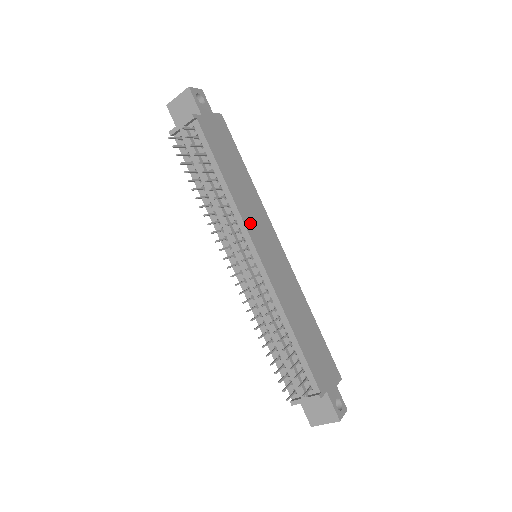
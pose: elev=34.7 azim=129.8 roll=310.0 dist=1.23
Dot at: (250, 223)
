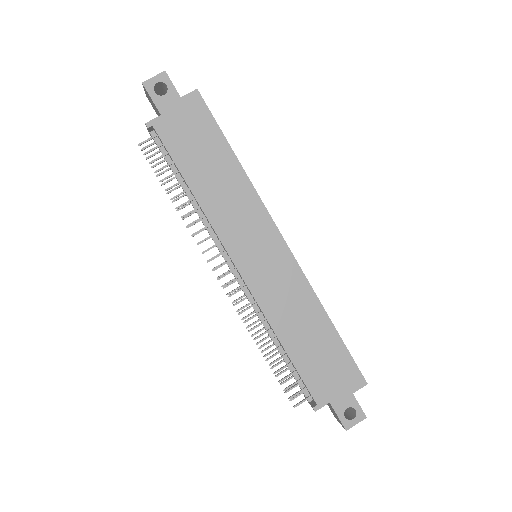
Dot at: (229, 232)
